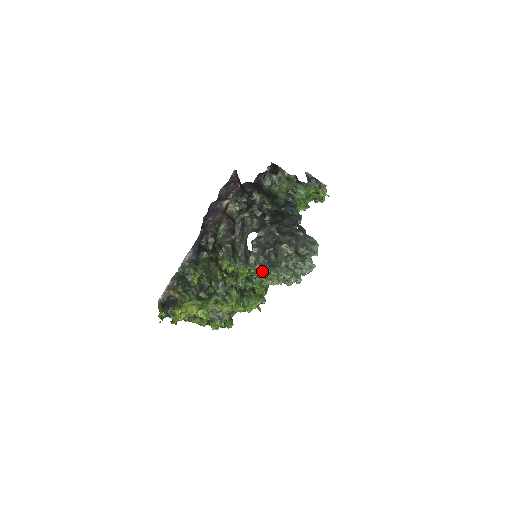
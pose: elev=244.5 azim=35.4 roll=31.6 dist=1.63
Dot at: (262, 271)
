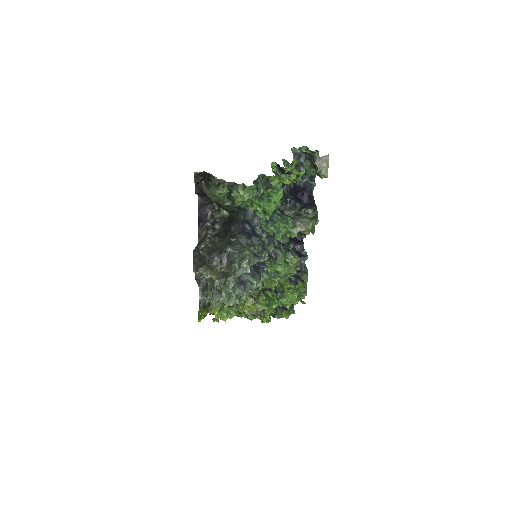
Dot at: occluded
